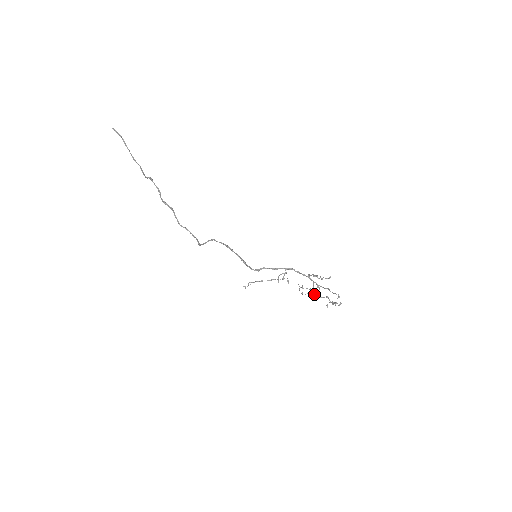
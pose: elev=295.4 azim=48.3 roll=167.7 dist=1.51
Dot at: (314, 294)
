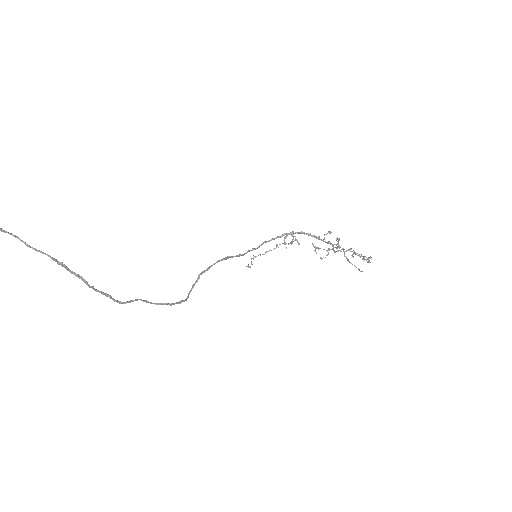
Dot at: occluded
